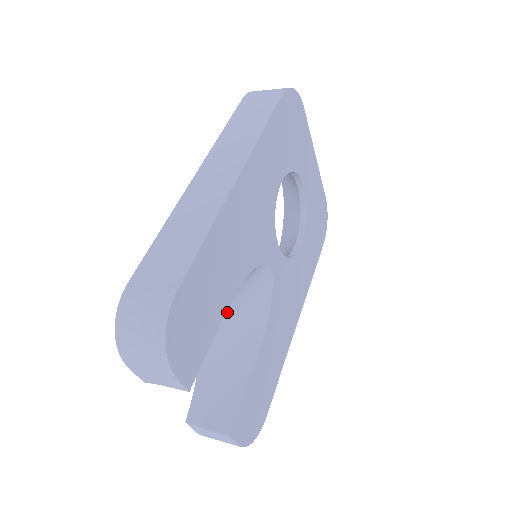
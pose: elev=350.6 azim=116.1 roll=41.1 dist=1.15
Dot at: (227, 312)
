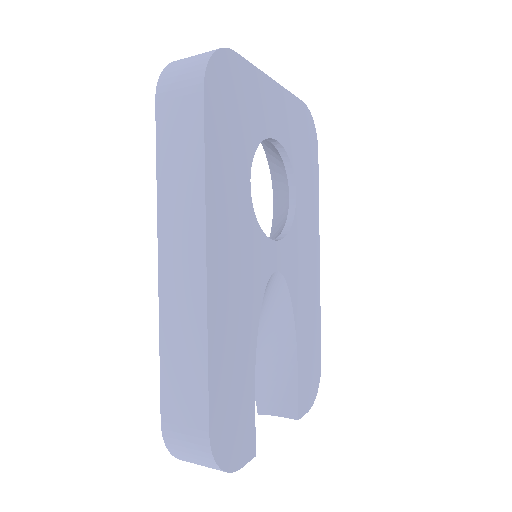
Dot at: occluded
